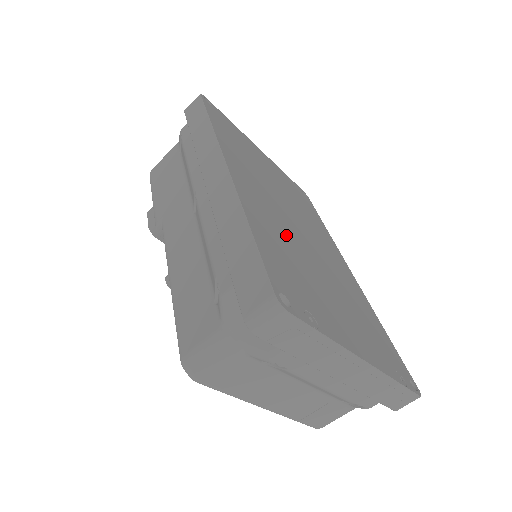
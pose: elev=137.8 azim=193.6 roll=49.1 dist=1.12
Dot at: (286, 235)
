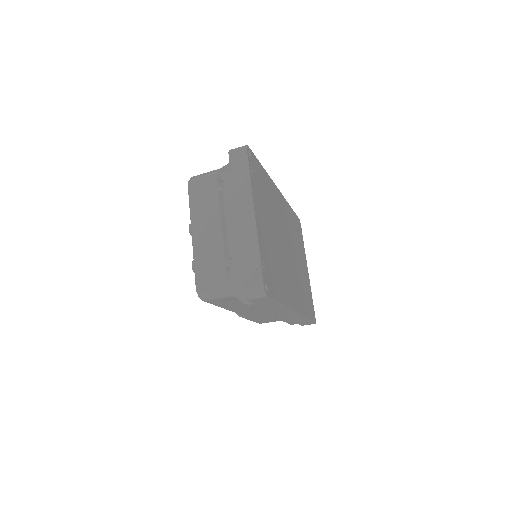
Dot at: (275, 213)
